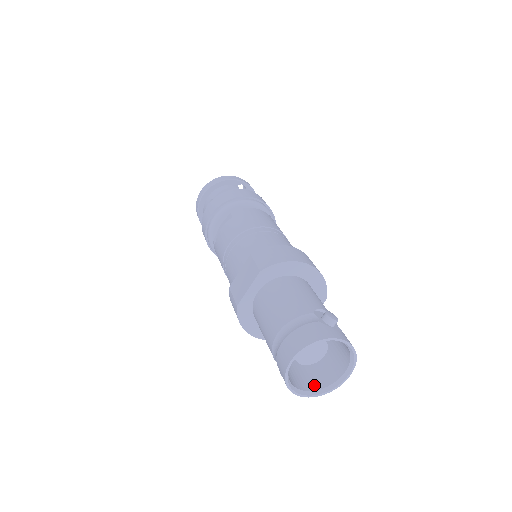
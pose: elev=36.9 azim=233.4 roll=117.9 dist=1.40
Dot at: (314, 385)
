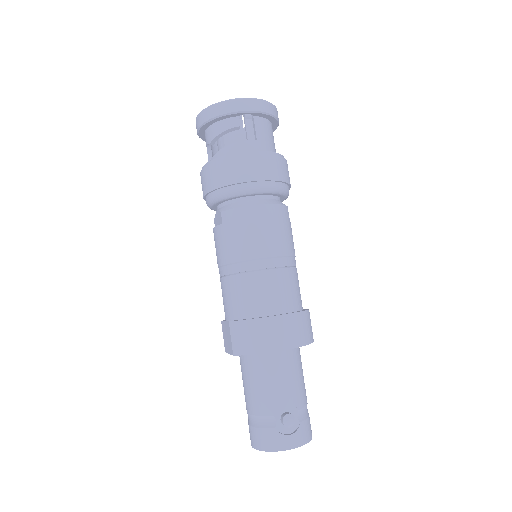
Dot at: occluded
